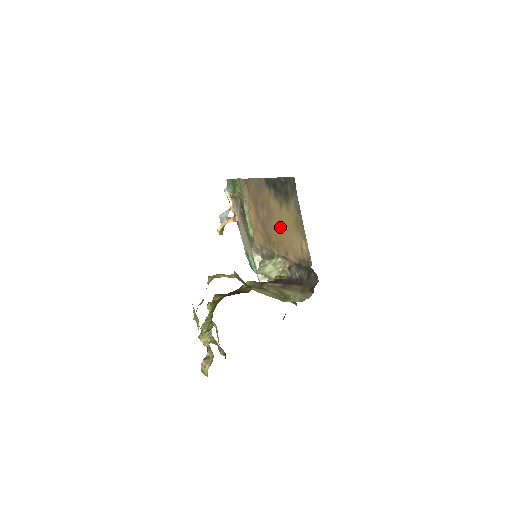
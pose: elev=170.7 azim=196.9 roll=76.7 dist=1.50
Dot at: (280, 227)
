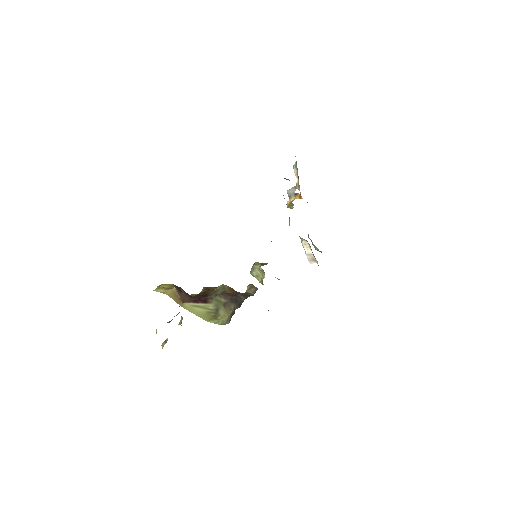
Dot at: occluded
